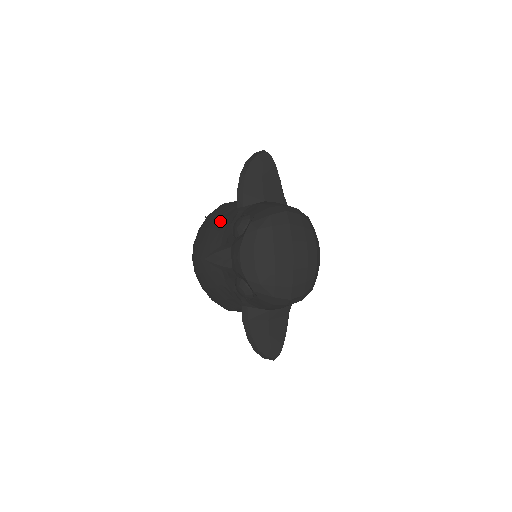
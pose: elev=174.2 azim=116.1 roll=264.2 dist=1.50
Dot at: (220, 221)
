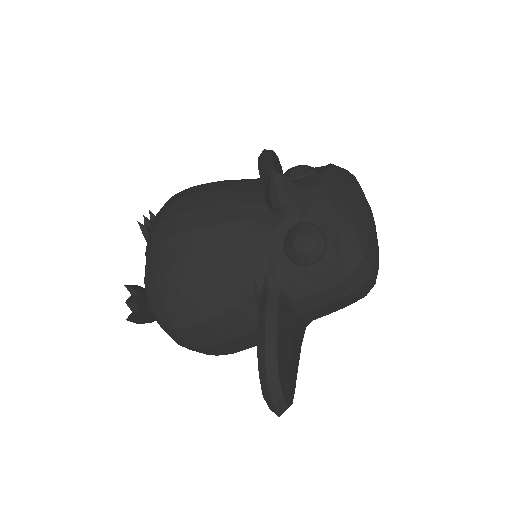
Dot at: occluded
